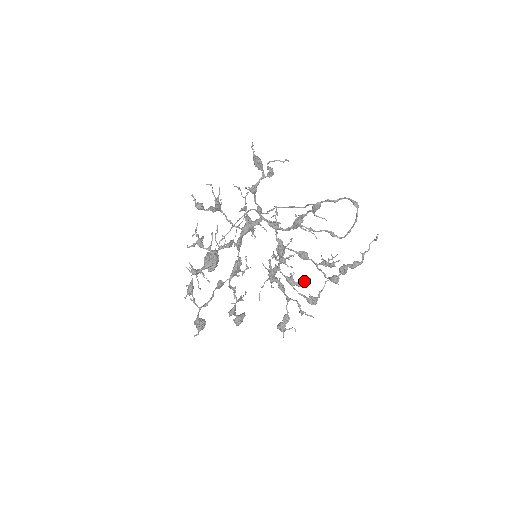
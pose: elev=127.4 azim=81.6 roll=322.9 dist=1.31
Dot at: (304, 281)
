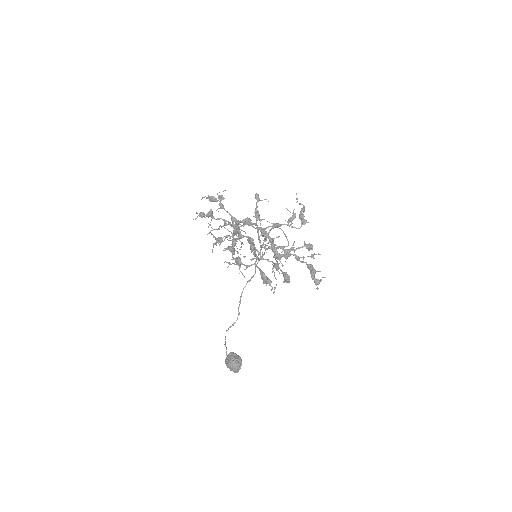
Dot at: (293, 244)
